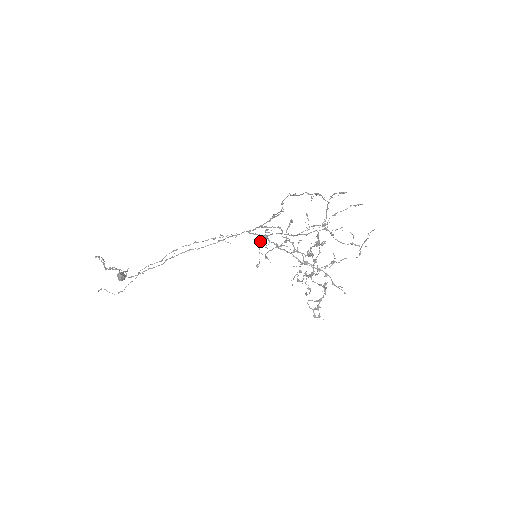
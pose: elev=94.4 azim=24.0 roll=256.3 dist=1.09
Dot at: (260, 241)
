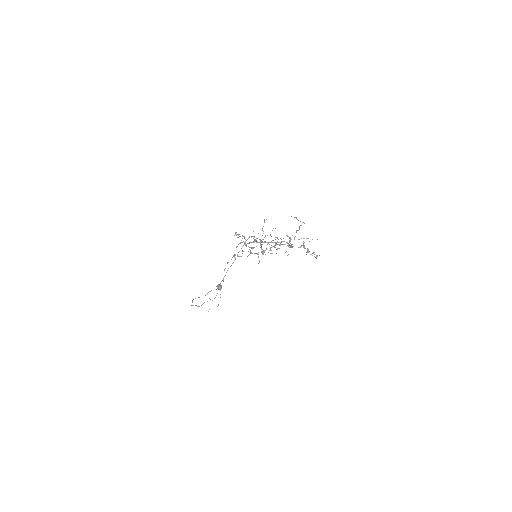
Dot at: (252, 248)
